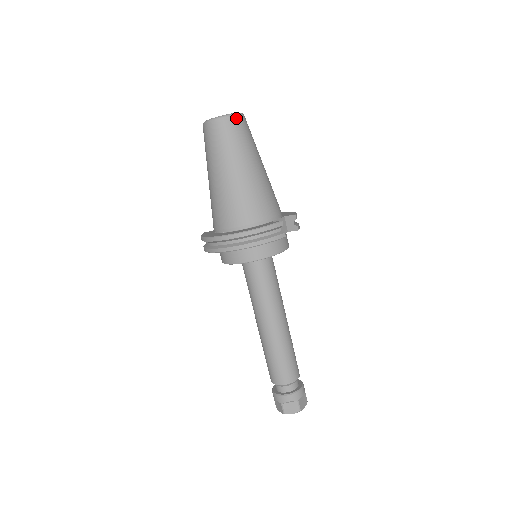
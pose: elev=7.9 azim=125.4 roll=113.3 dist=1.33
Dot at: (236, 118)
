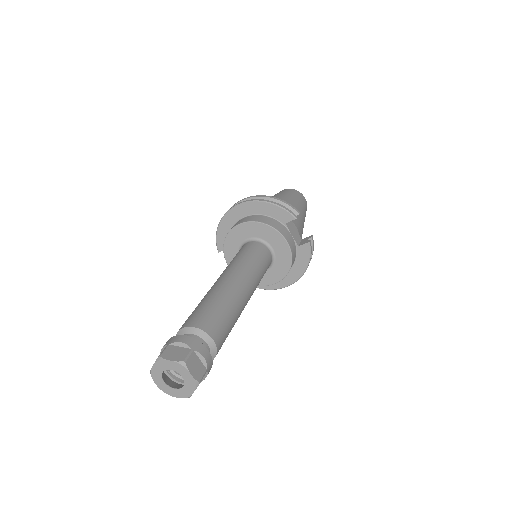
Dot at: (301, 194)
